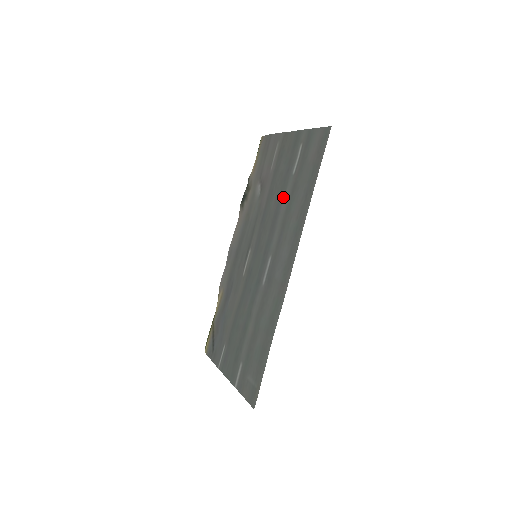
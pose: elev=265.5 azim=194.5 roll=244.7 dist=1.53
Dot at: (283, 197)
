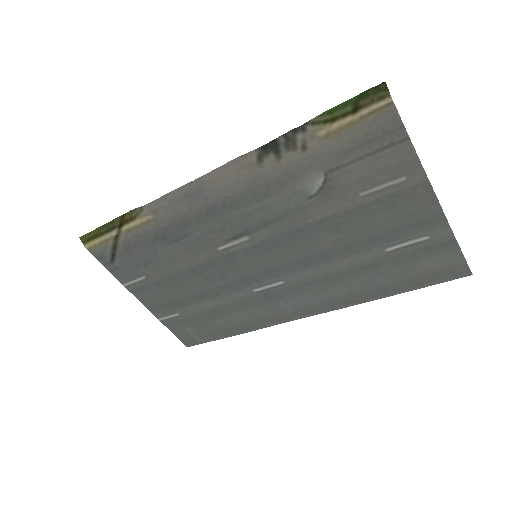
Dot at: (350, 256)
